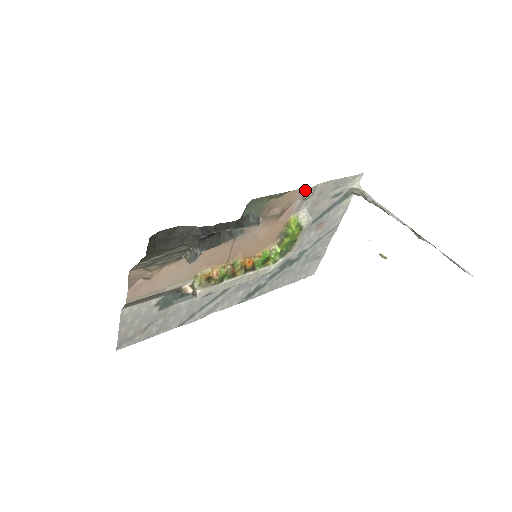
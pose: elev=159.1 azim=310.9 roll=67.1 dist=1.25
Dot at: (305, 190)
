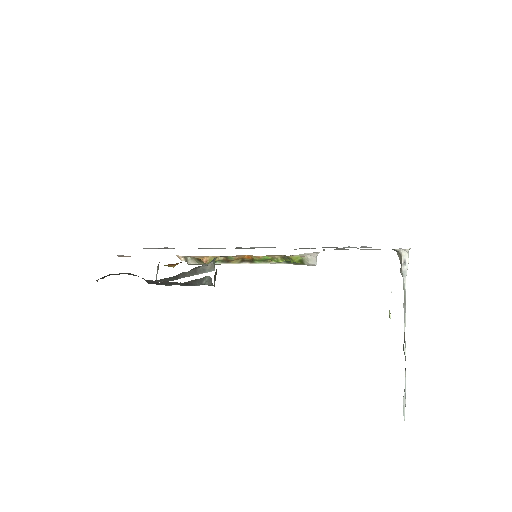
Dot at: (302, 256)
